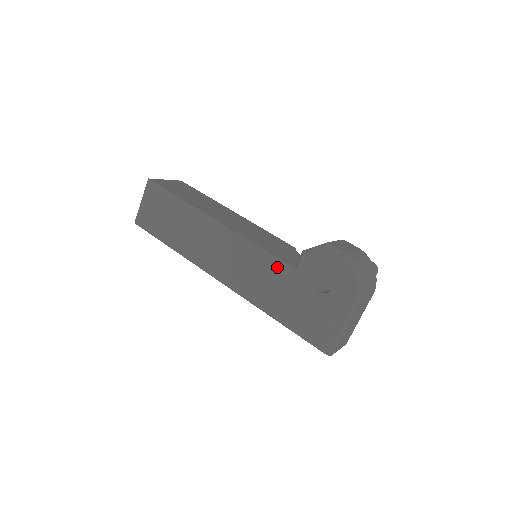
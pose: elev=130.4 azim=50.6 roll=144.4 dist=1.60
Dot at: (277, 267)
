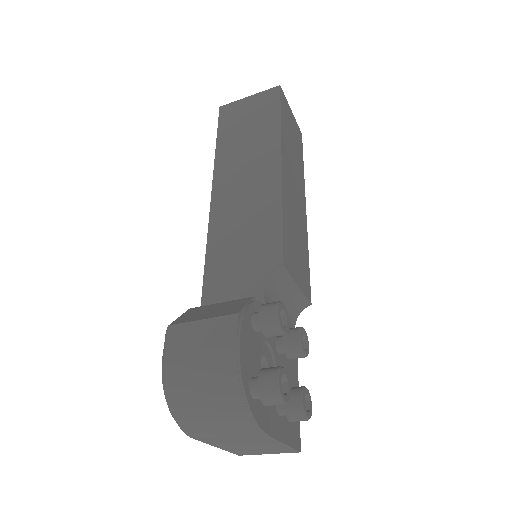
Dot at: occluded
